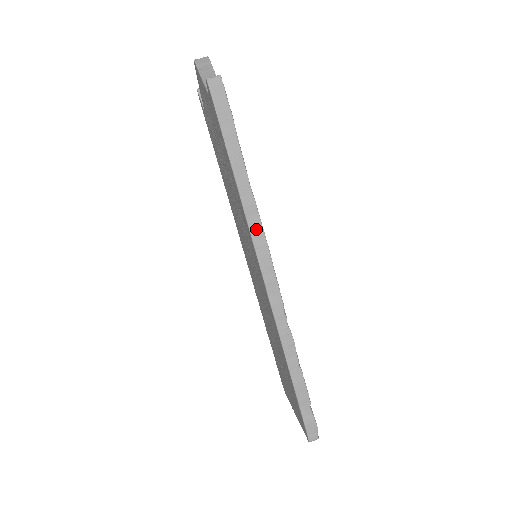
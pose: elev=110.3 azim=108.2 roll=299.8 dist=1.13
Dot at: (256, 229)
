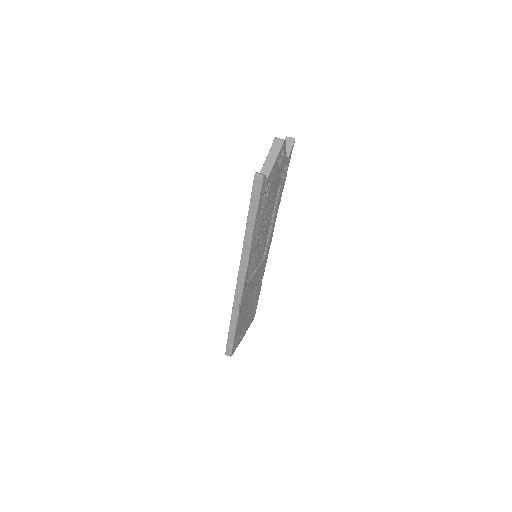
Dot at: (245, 256)
